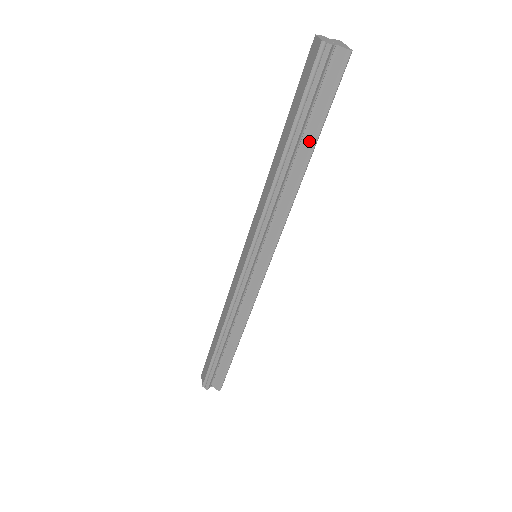
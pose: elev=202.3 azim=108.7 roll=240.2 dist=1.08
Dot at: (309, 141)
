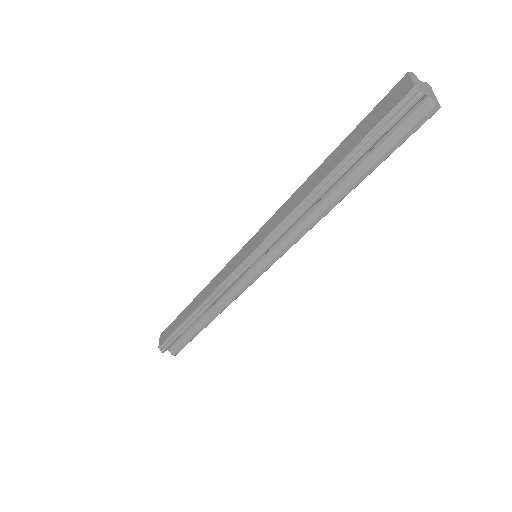
Dot at: (356, 176)
